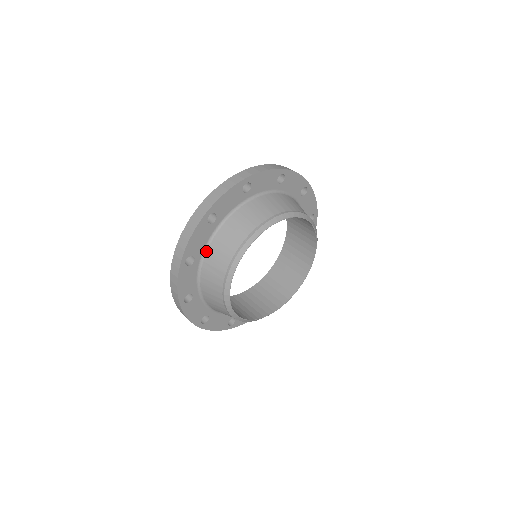
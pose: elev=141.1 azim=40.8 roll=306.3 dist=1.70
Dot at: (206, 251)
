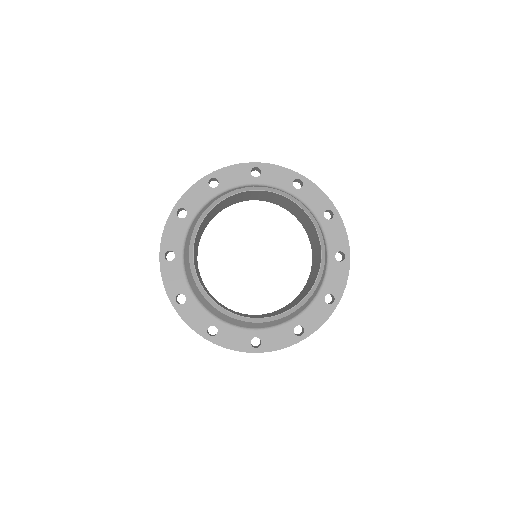
Dot at: (189, 283)
